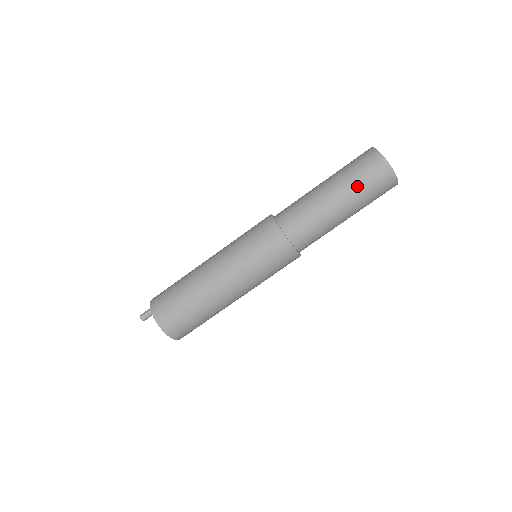
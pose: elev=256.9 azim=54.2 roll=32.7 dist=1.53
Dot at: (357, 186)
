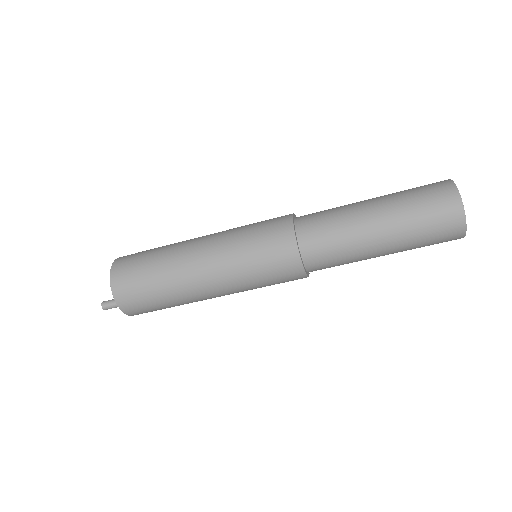
Dot at: occluded
